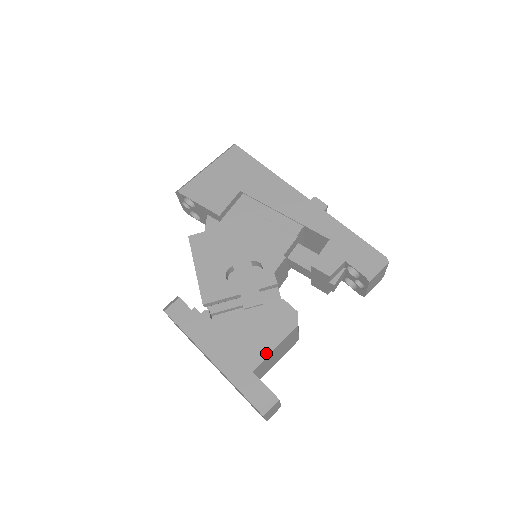
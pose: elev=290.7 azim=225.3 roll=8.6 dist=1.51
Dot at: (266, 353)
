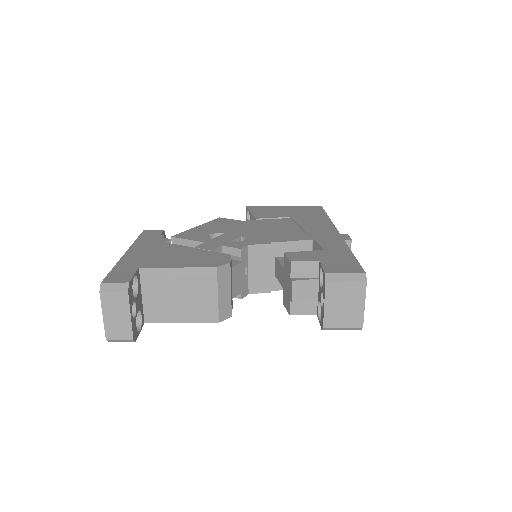
Dot at: (166, 266)
